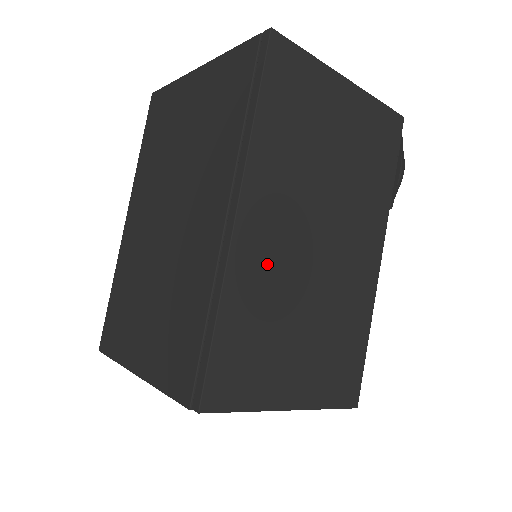
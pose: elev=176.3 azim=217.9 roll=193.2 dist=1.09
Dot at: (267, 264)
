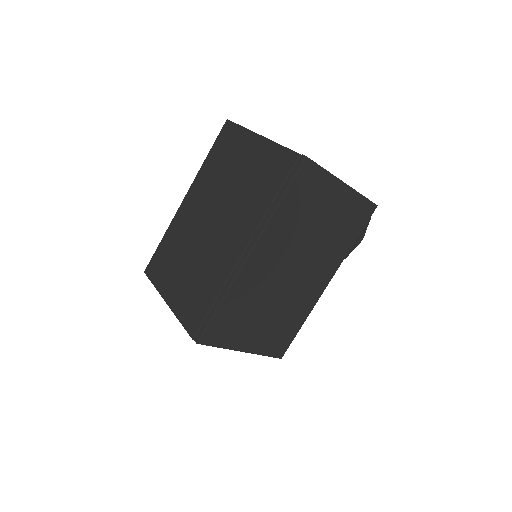
Dot at: (257, 280)
